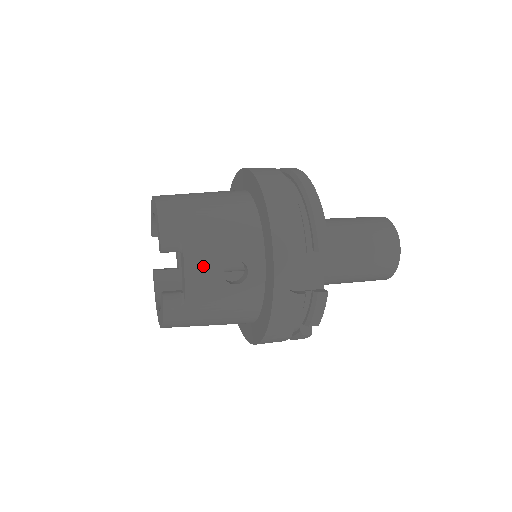
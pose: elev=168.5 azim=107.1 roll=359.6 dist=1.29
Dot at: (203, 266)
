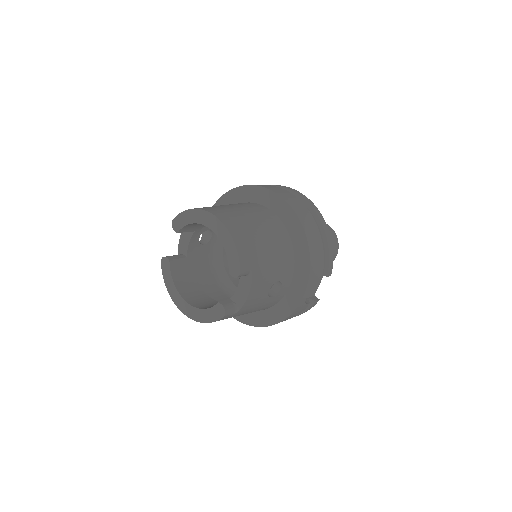
Dot at: (260, 287)
